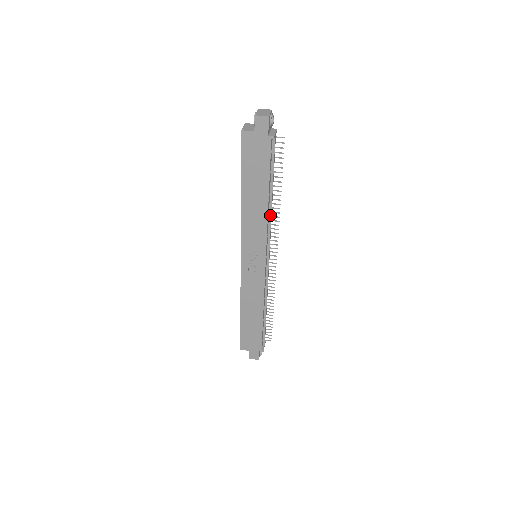
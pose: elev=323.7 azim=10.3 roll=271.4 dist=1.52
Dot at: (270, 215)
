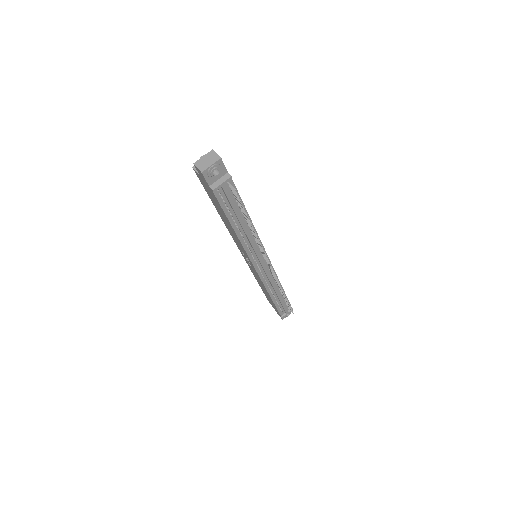
Dot at: (248, 239)
